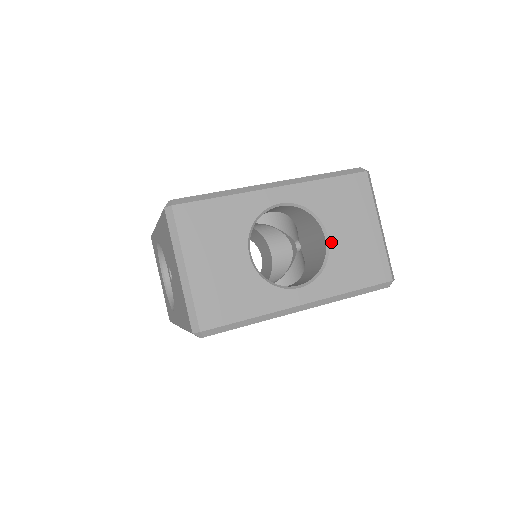
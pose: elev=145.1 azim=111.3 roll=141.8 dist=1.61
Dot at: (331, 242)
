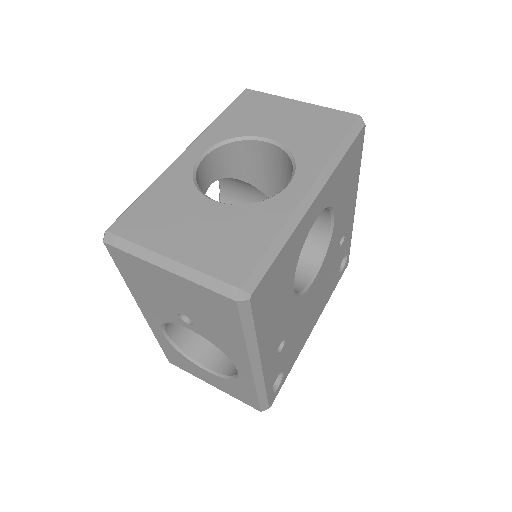
Dot at: (275, 139)
